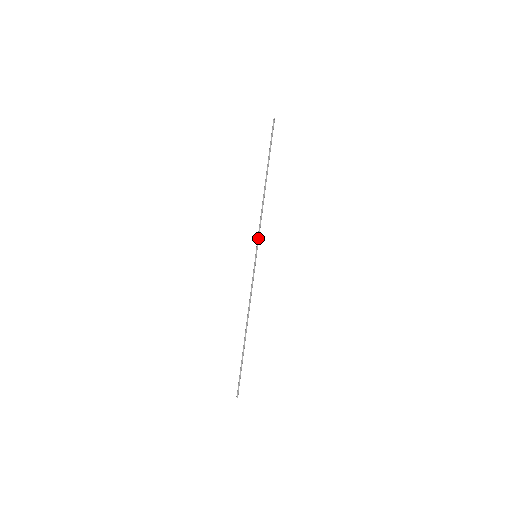
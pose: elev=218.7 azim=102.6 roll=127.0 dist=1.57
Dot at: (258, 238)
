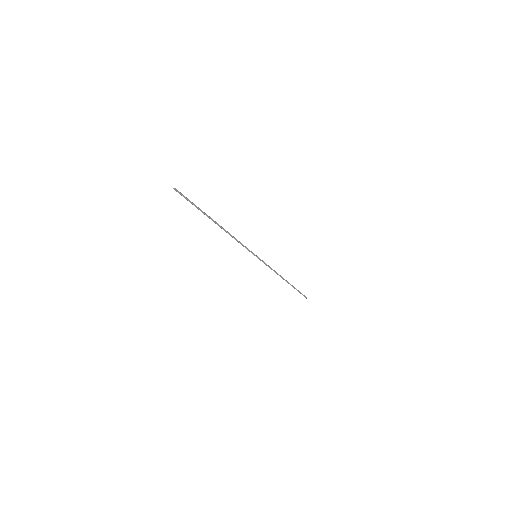
Dot at: occluded
